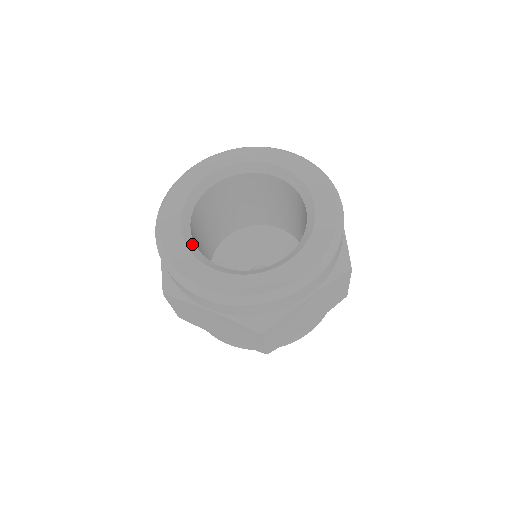
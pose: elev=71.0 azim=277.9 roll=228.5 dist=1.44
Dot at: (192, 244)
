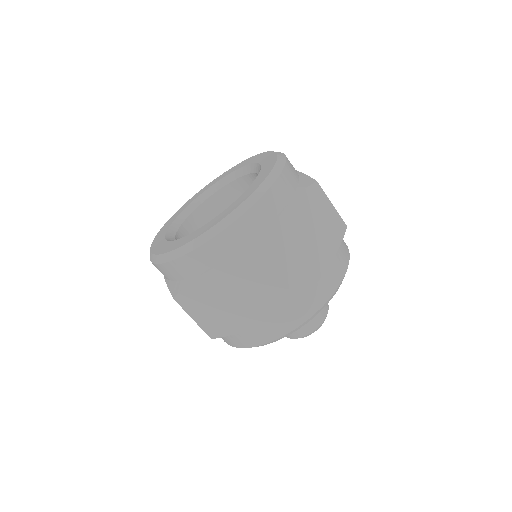
Dot at: occluded
